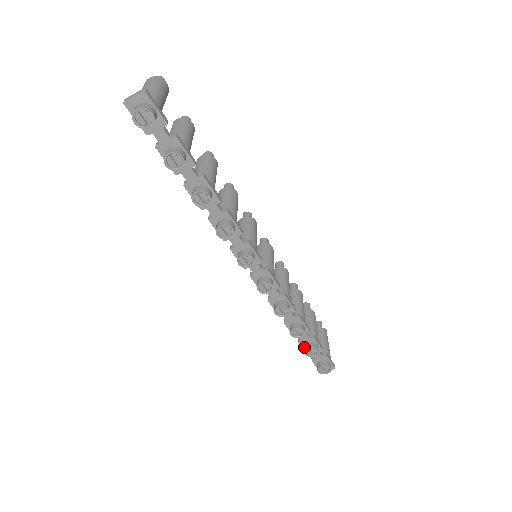
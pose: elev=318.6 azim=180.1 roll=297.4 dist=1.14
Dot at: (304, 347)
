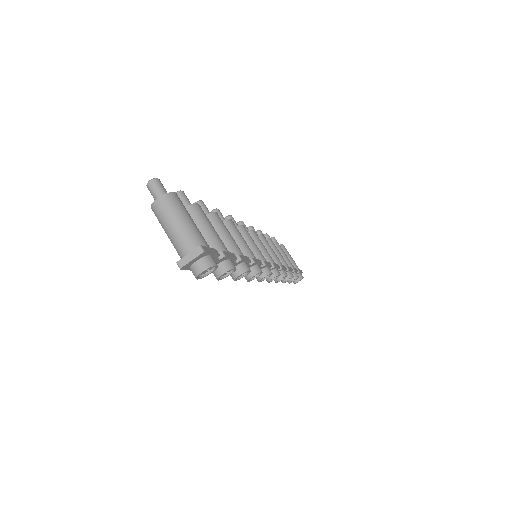
Dot at: occluded
